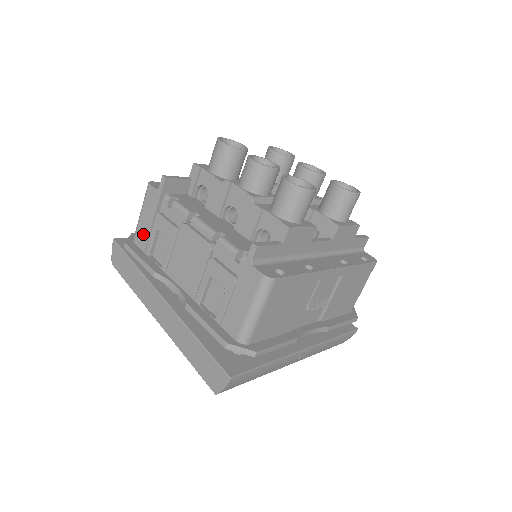
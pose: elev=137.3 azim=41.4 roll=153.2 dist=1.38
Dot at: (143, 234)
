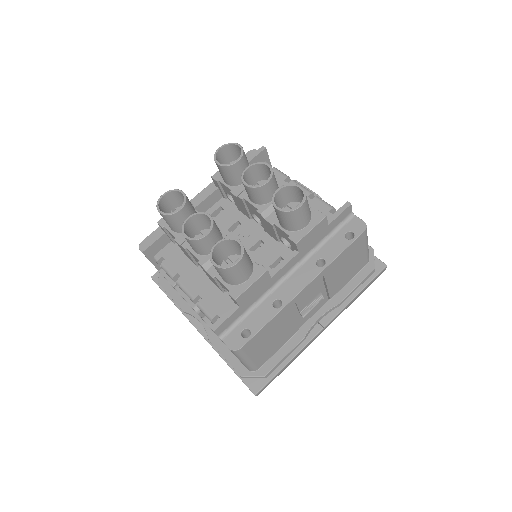
Dot at: occluded
